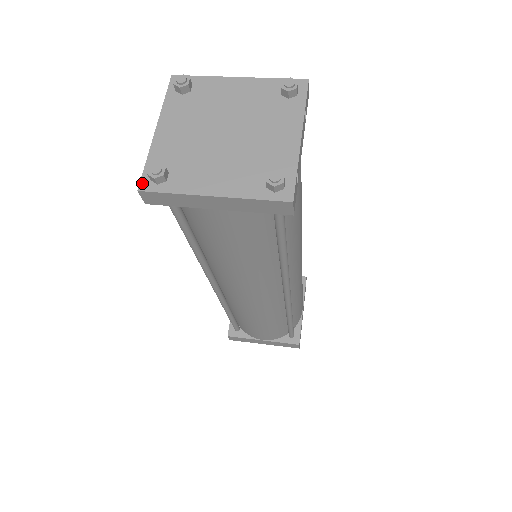
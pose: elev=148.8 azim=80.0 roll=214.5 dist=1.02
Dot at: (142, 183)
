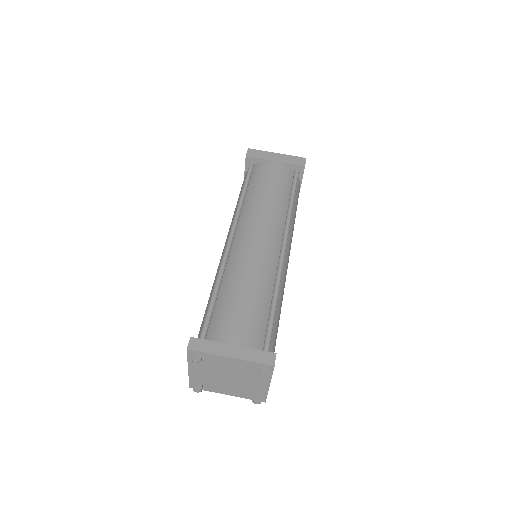
Dot at: (190, 386)
